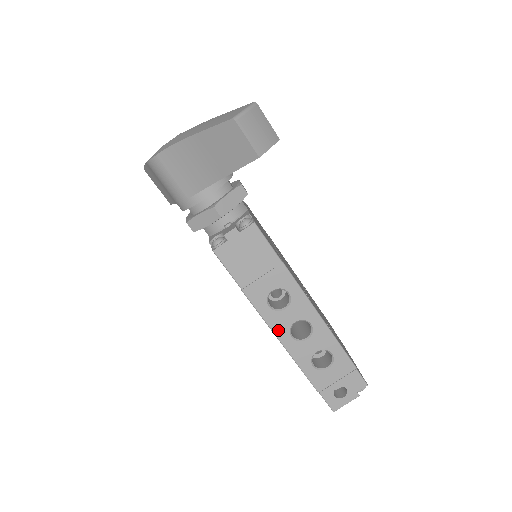
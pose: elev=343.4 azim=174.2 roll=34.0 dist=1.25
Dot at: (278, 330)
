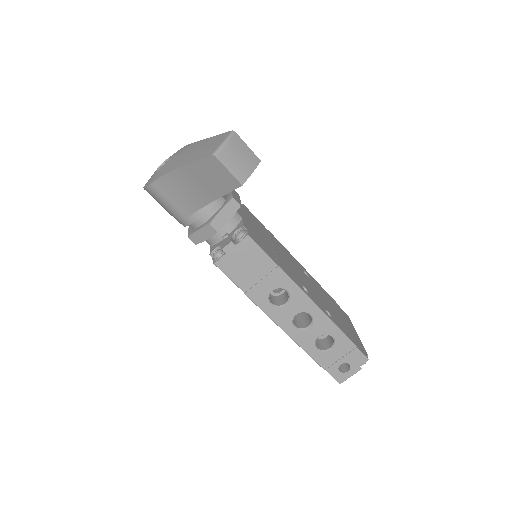
Dot at: (282, 323)
